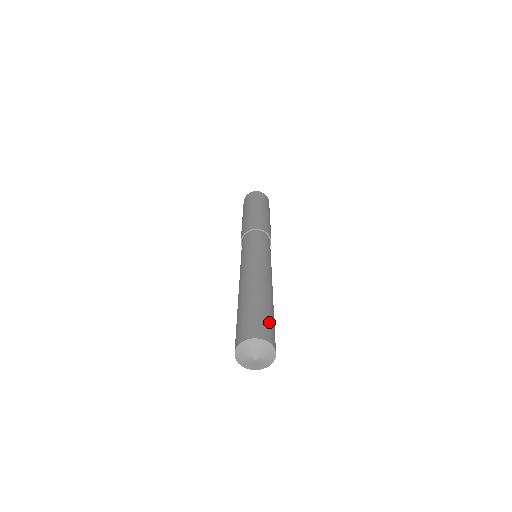
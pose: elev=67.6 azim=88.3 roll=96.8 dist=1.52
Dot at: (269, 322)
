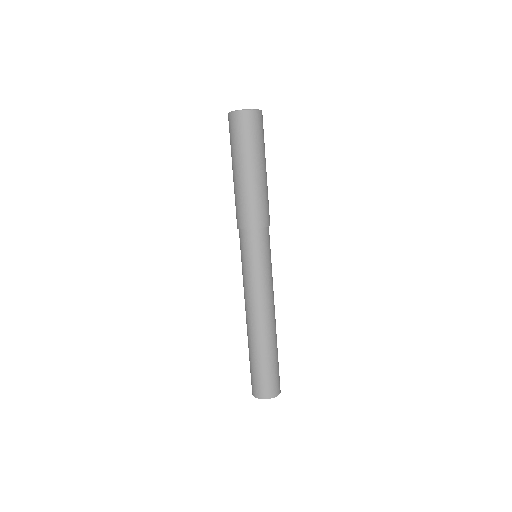
Dot at: (273, 375)
